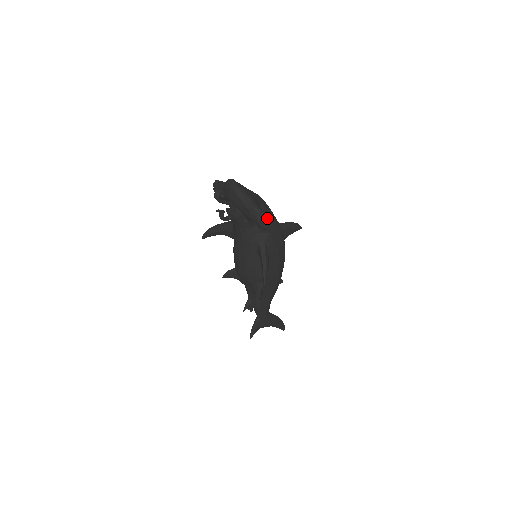
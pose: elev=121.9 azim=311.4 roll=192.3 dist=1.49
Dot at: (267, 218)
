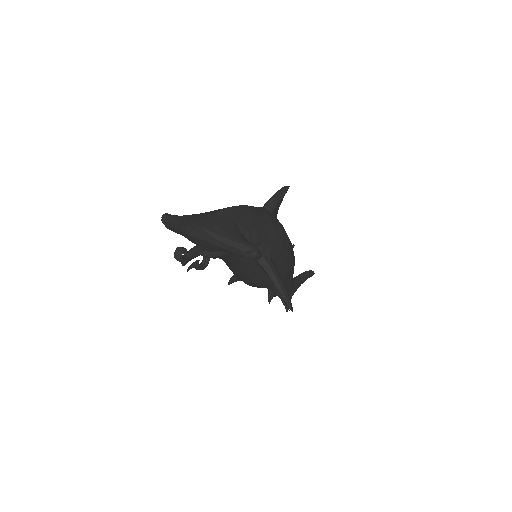
Dot at: (252, 230)
